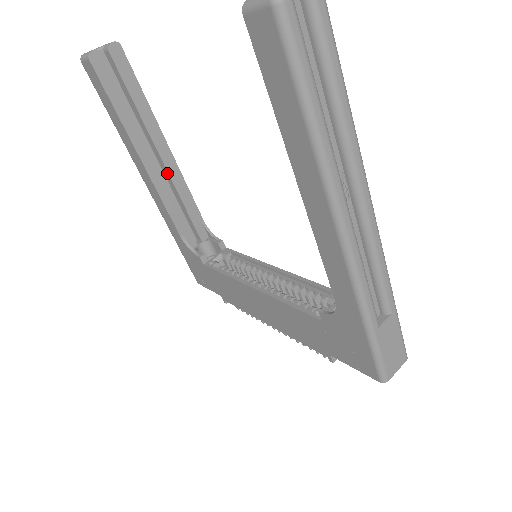
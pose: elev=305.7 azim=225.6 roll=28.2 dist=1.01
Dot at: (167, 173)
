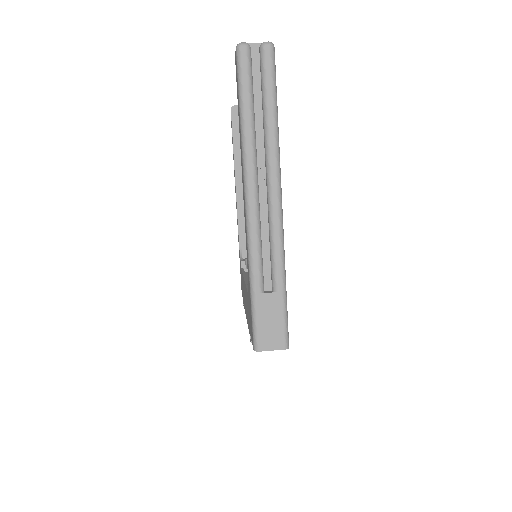
Dot at: occluded
